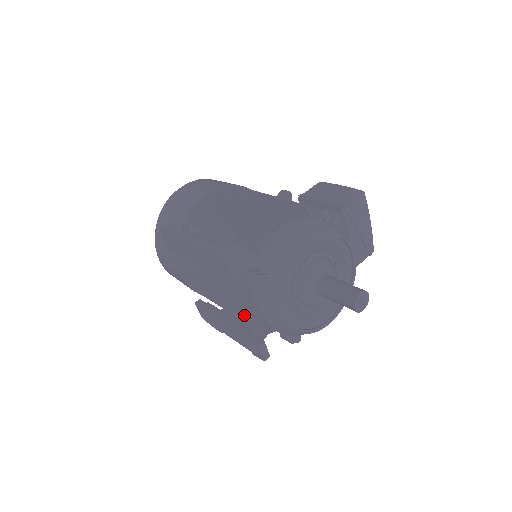
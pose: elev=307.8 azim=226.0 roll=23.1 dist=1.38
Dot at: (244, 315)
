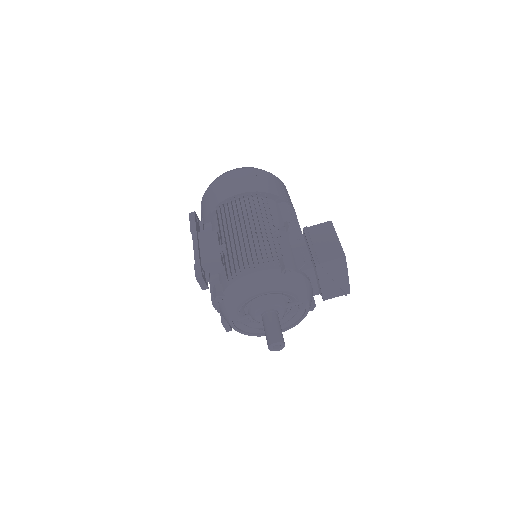
Dot at: occluded
